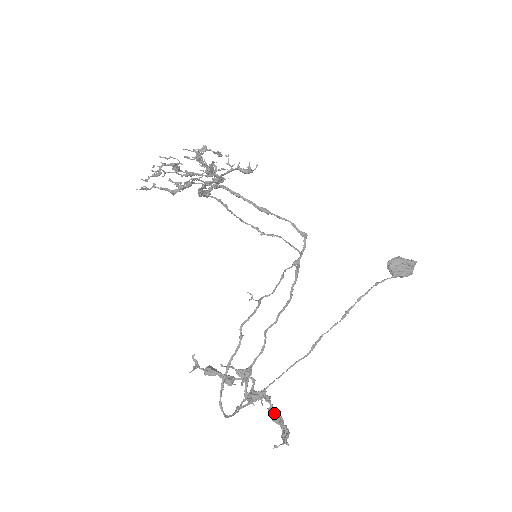
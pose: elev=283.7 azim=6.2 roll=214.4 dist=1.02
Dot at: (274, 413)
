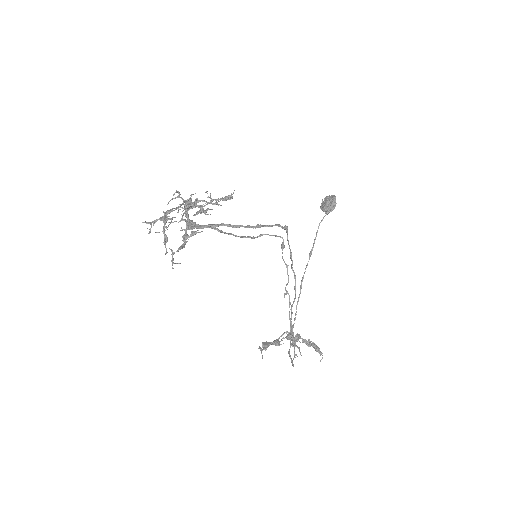
Dot at: (306, 342)
